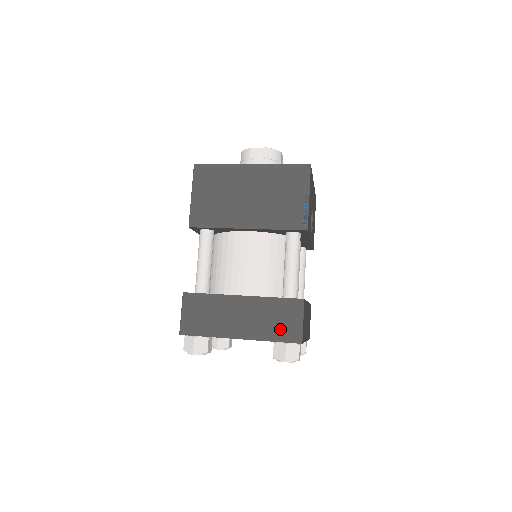
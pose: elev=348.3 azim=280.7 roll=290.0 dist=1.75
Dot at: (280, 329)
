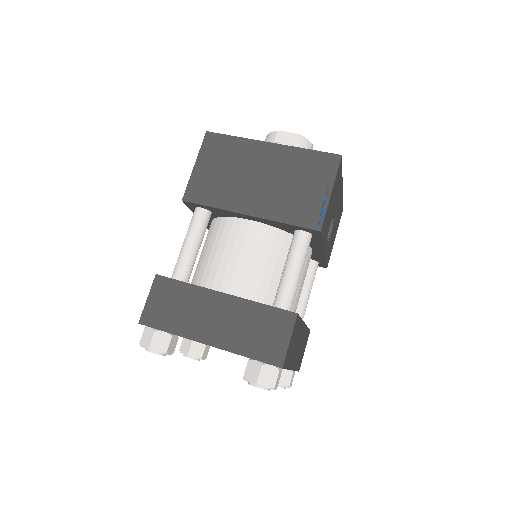
Dot at: (259, 344)
